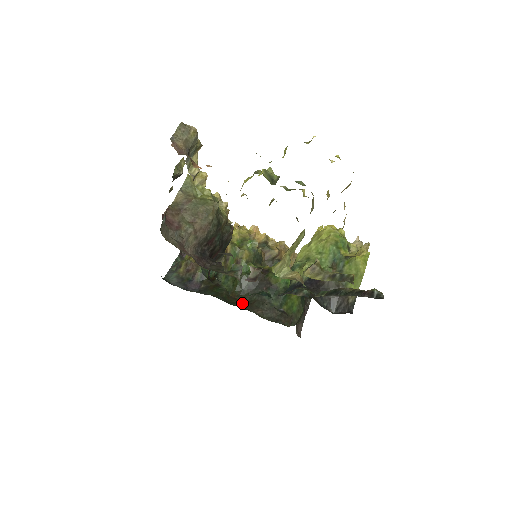
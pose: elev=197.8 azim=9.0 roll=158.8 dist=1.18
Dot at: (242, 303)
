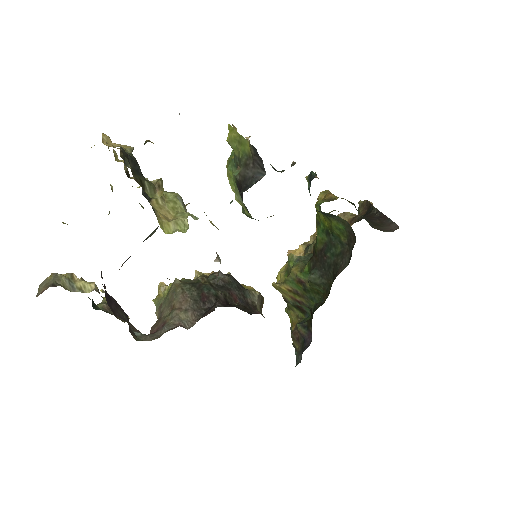
Dot at: (330, 289)
